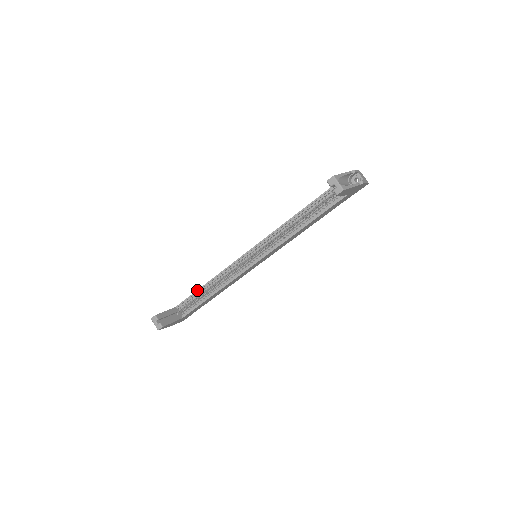
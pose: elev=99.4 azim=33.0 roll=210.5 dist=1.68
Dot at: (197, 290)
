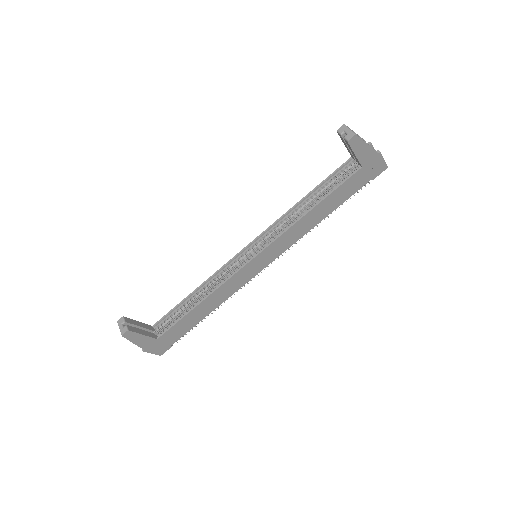
Dot at: (181, 301)
